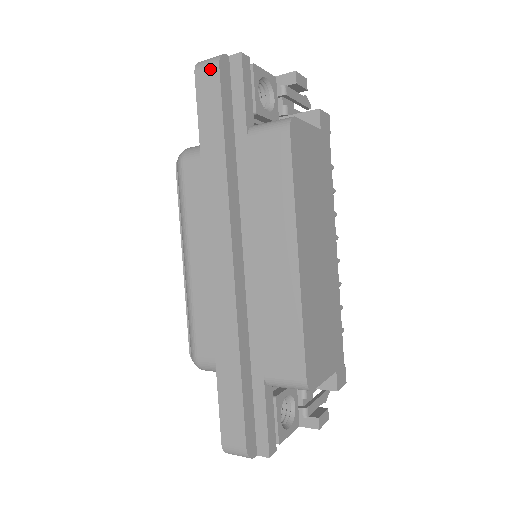
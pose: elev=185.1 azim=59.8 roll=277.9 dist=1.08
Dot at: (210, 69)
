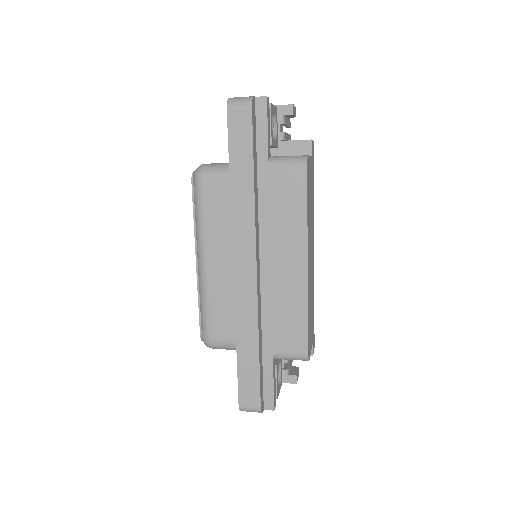
Dot at: (243, 109)
